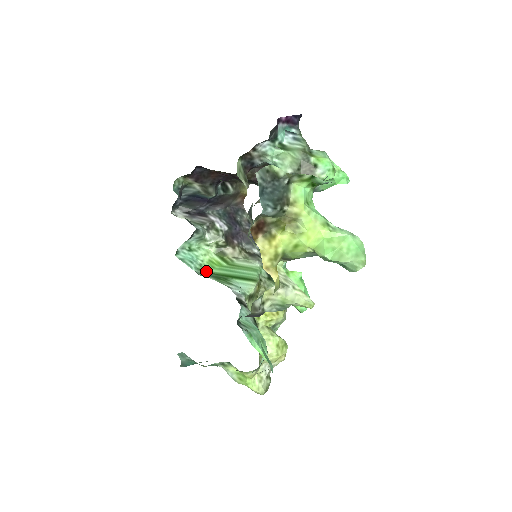
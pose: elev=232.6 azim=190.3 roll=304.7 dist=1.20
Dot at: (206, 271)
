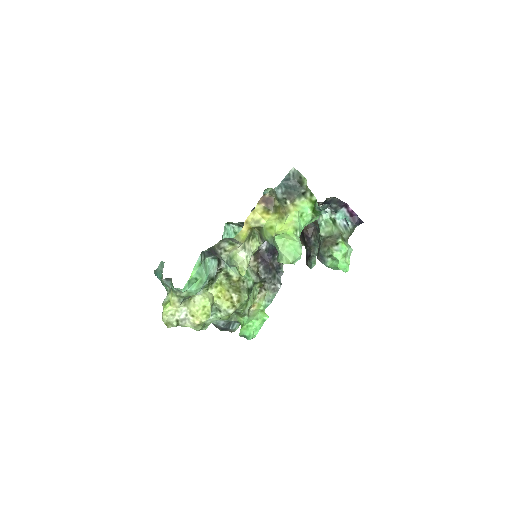
Dot at: occluded
